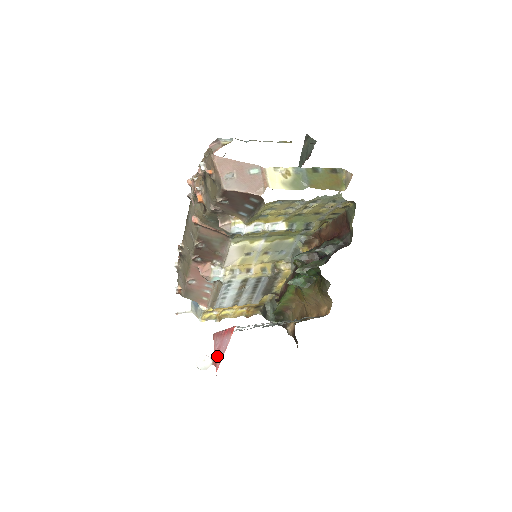
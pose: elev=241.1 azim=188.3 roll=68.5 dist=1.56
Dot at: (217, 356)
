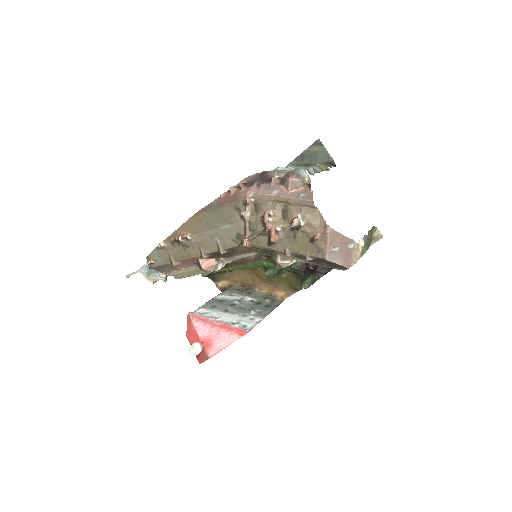
Dot at: (208, 344)
